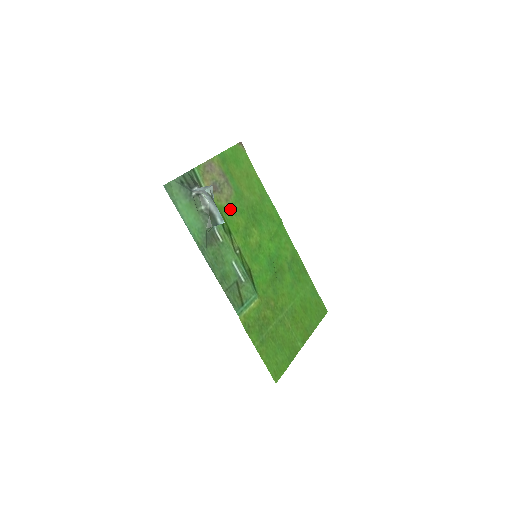
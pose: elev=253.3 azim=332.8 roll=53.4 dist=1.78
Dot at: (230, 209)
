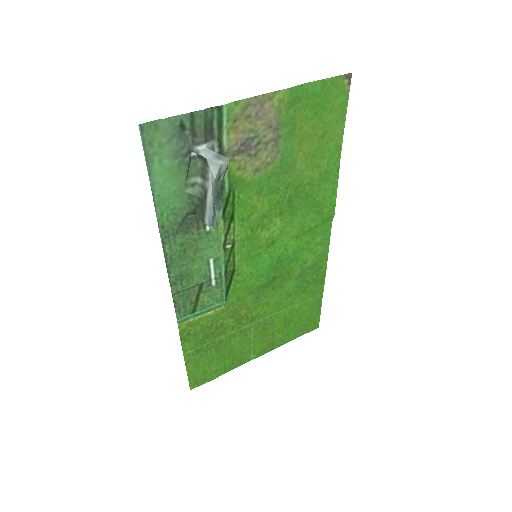
Dot at: (254, 184)
